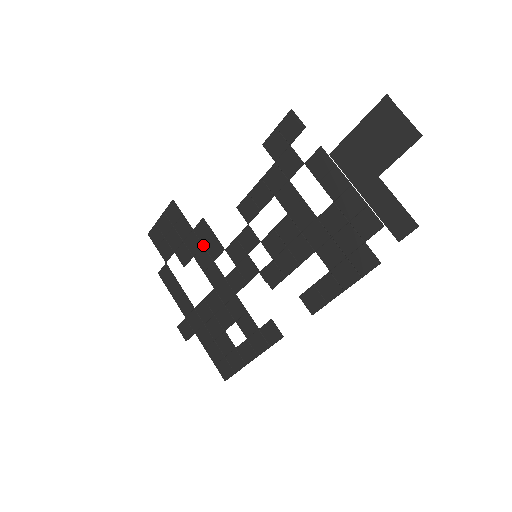
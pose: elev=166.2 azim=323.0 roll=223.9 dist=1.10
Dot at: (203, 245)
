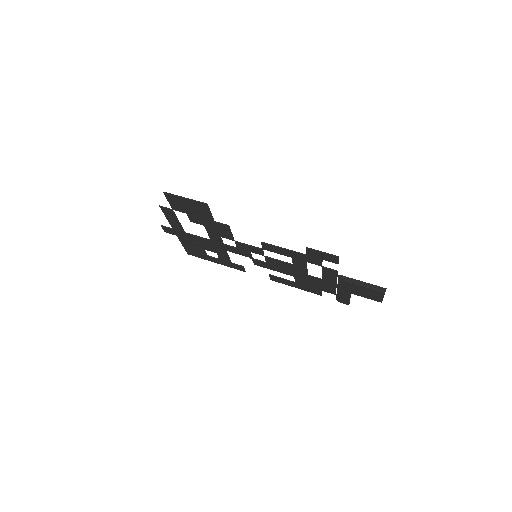
Dot at: (218, 230)
